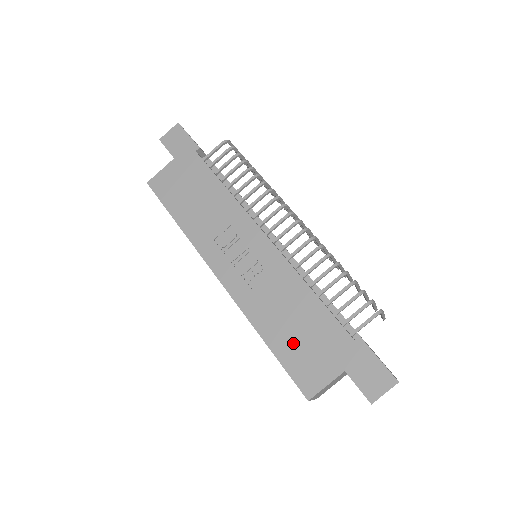
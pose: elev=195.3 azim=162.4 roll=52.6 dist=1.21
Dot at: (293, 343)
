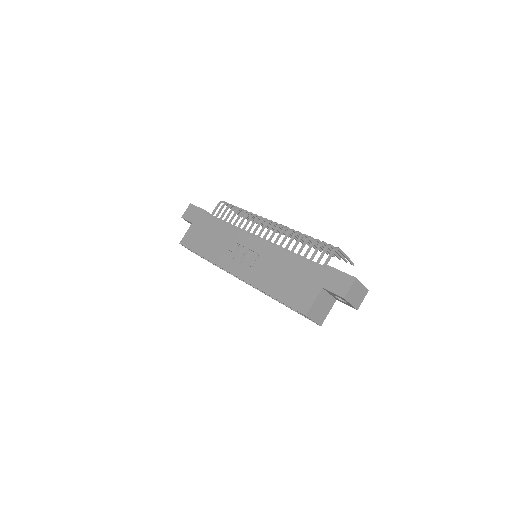
Dot at: (287, 288)
